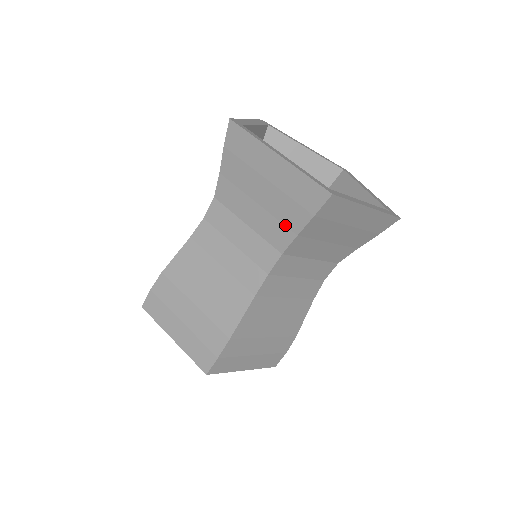
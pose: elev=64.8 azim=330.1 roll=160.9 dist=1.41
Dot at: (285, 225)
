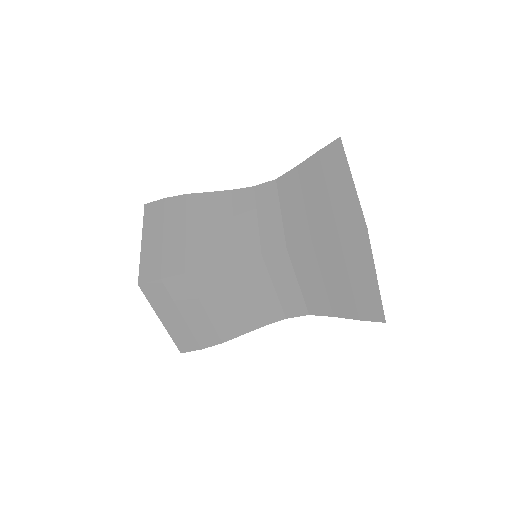
Dot at: (310, 229)
